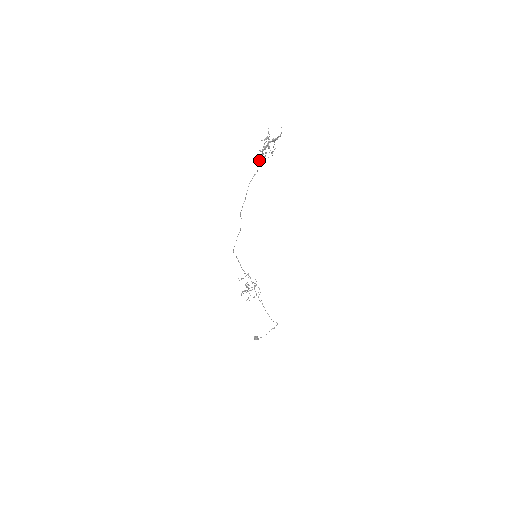
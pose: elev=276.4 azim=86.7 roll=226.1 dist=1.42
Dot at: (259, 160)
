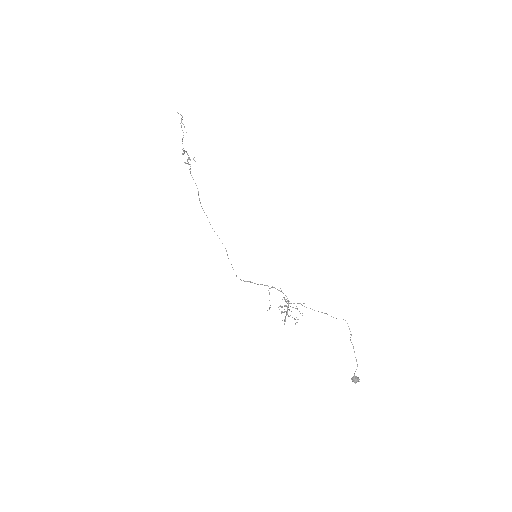
Dot at: (191, 175)
